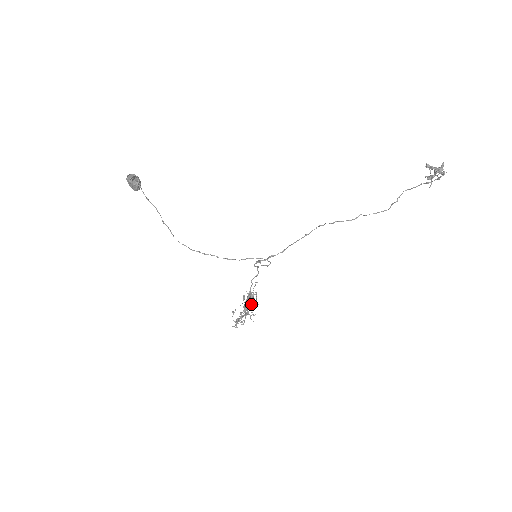
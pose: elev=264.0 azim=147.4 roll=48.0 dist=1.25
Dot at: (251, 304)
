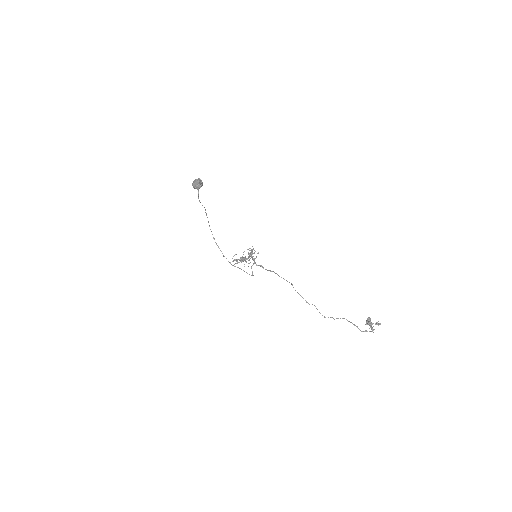
Dot at: occluded
